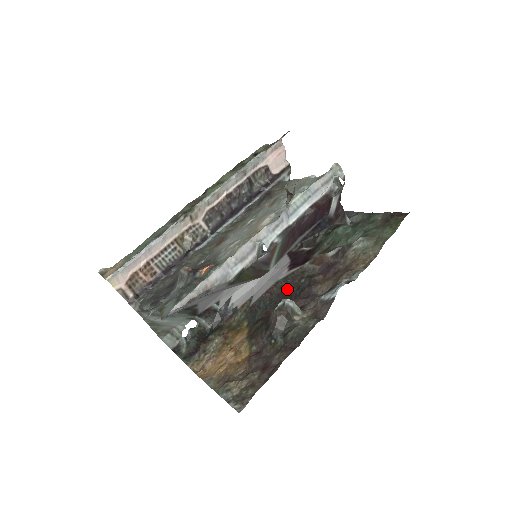
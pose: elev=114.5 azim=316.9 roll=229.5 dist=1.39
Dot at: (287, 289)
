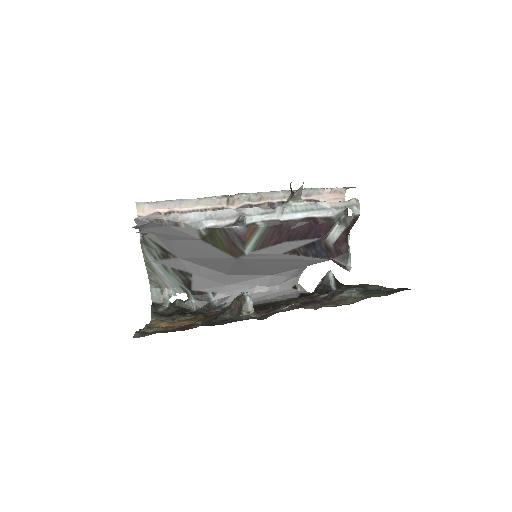
Dot at: (267, 304)
